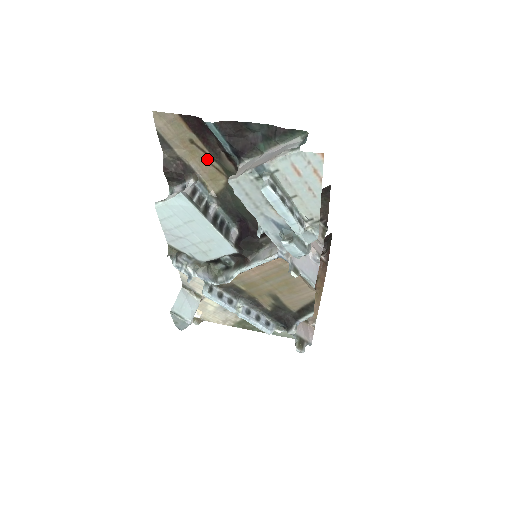
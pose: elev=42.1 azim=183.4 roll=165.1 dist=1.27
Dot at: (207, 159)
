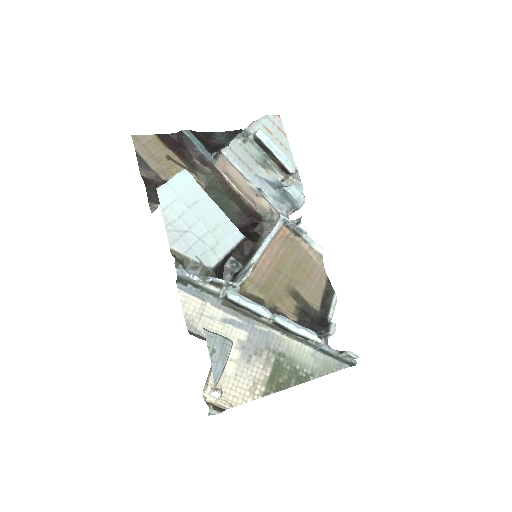
Dot at: occluded
